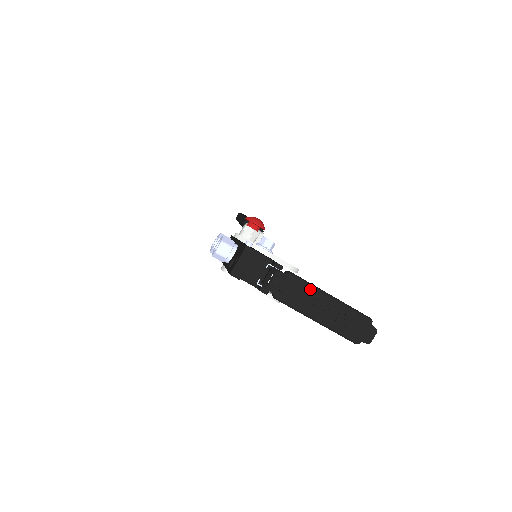
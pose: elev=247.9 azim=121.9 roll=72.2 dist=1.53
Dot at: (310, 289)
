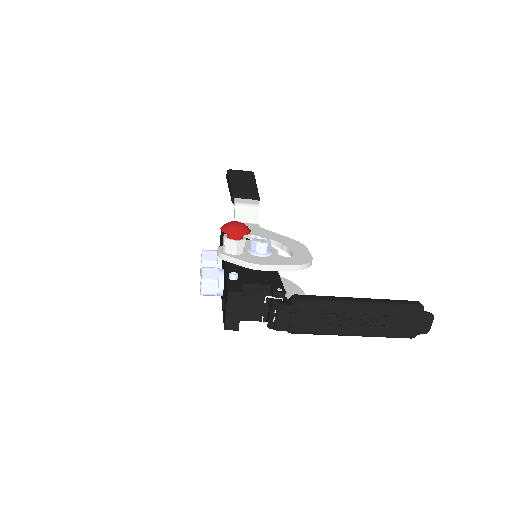
Dot at: (329, 307)
